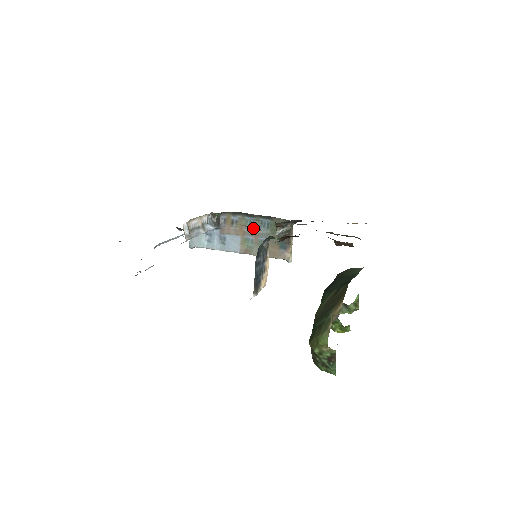
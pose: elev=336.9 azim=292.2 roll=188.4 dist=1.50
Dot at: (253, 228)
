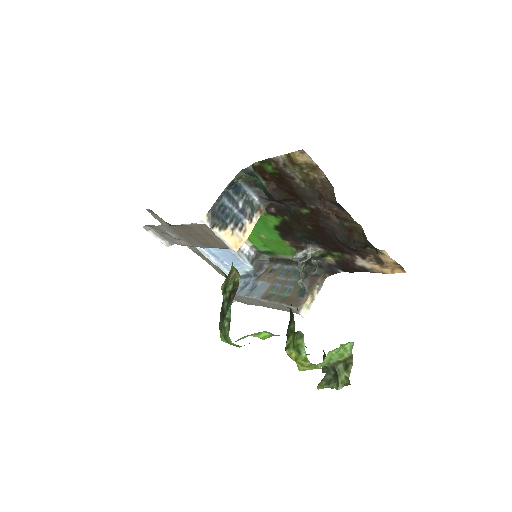
Dot at: (285, 276)
